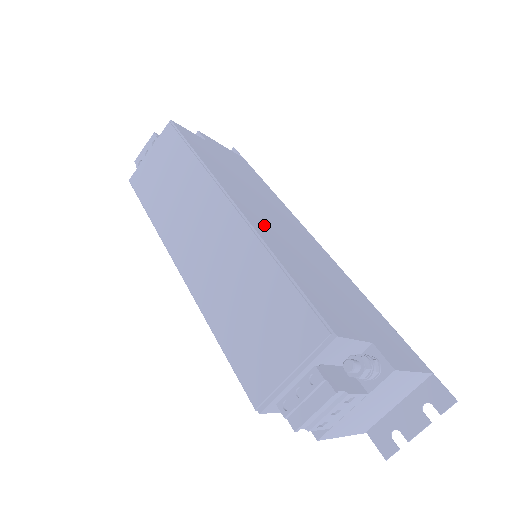
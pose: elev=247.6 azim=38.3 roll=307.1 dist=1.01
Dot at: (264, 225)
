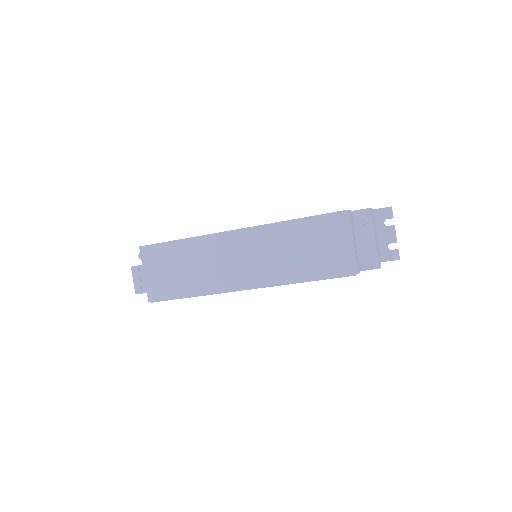
Dot at: occluded
